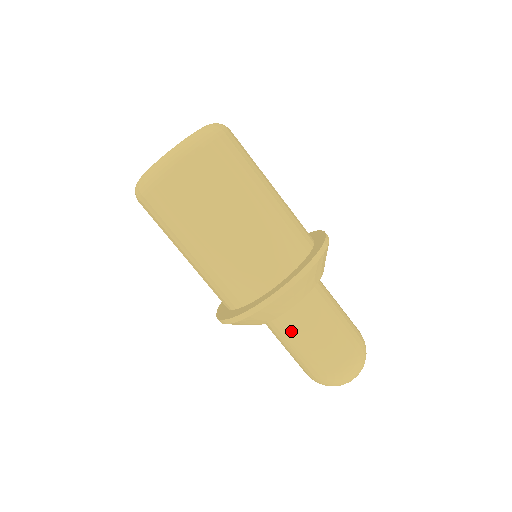
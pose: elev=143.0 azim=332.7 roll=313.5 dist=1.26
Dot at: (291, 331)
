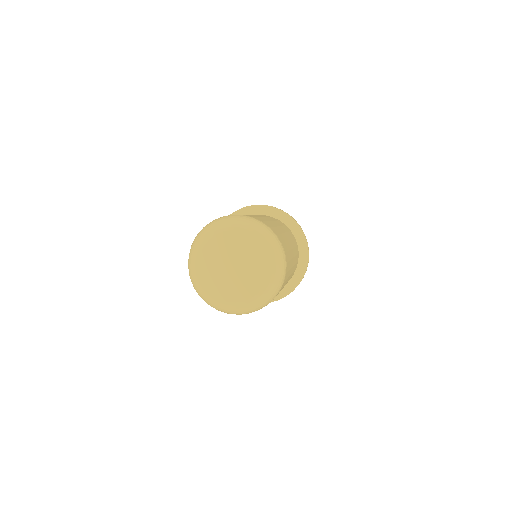
Dot at: occluded
